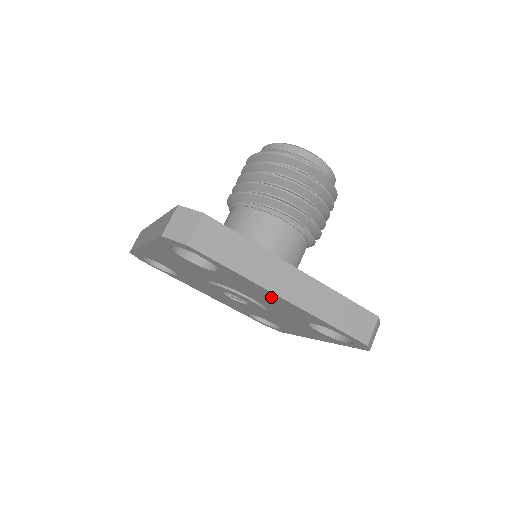
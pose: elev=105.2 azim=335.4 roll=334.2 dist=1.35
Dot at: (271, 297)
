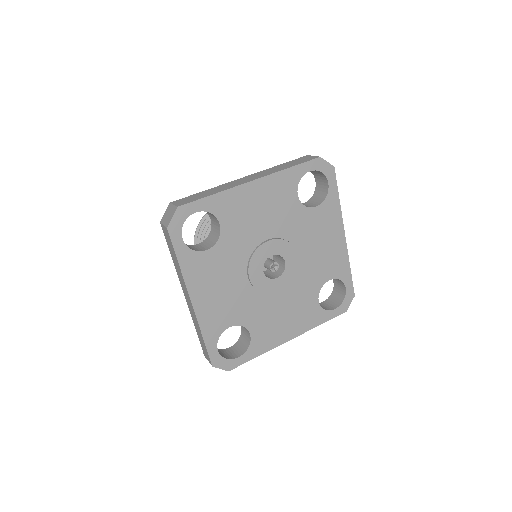
Dot at: (333, 238)
